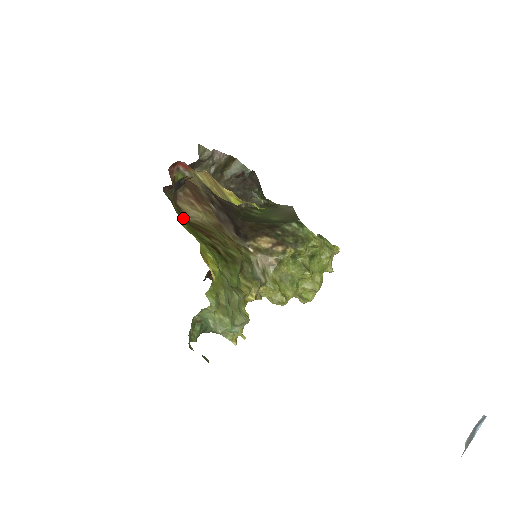
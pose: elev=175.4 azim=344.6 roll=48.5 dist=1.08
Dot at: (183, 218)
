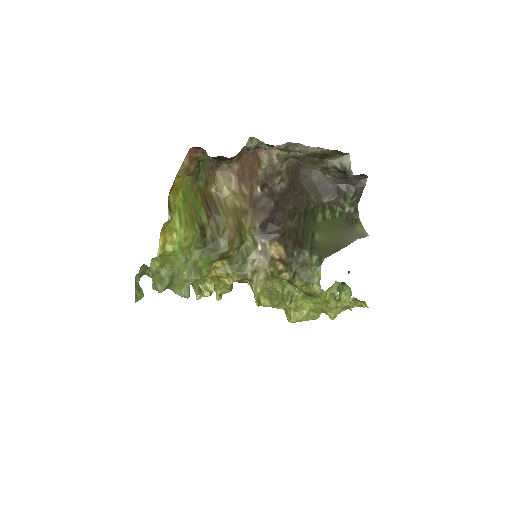
Dot at: (201, 189)
